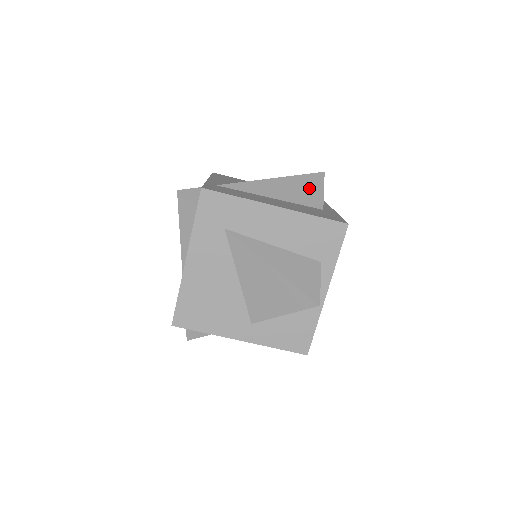
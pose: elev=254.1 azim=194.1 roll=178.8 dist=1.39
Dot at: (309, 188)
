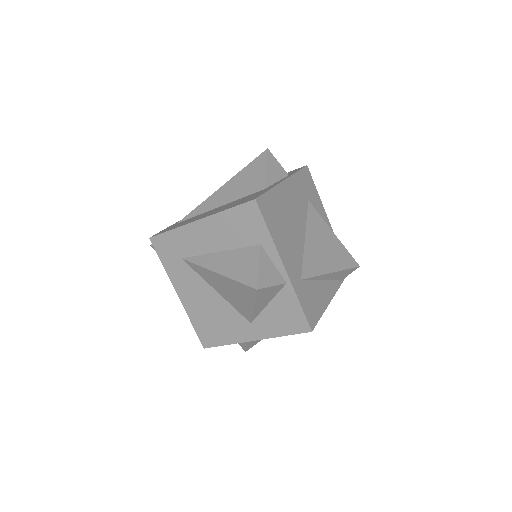
Dot at: (252, 175)
